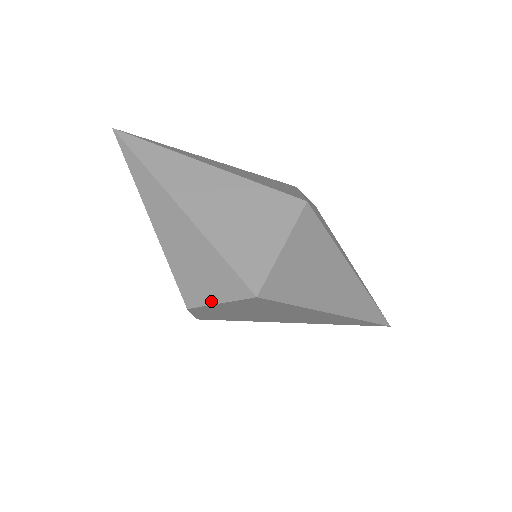
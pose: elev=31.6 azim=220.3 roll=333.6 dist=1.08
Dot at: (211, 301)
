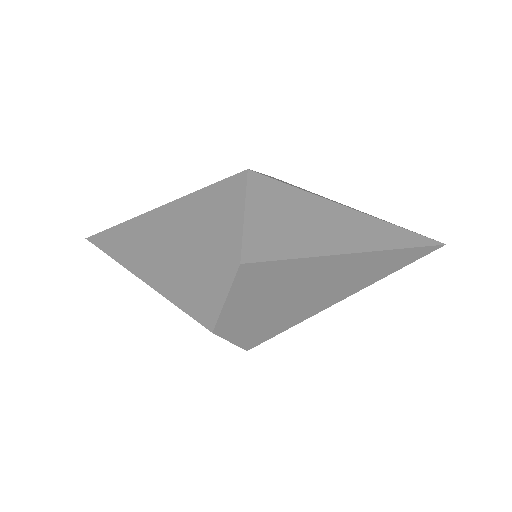
Dot at: (219, 306)
